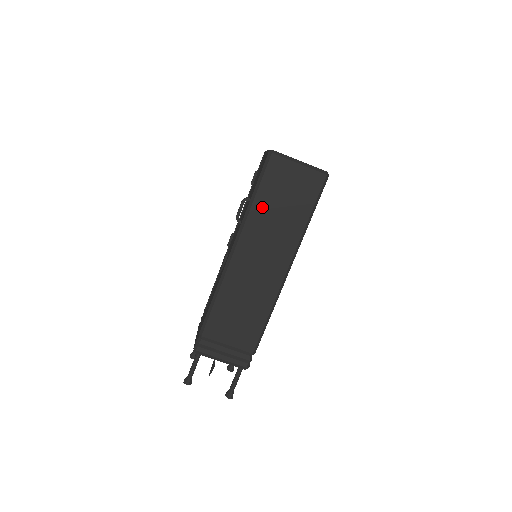
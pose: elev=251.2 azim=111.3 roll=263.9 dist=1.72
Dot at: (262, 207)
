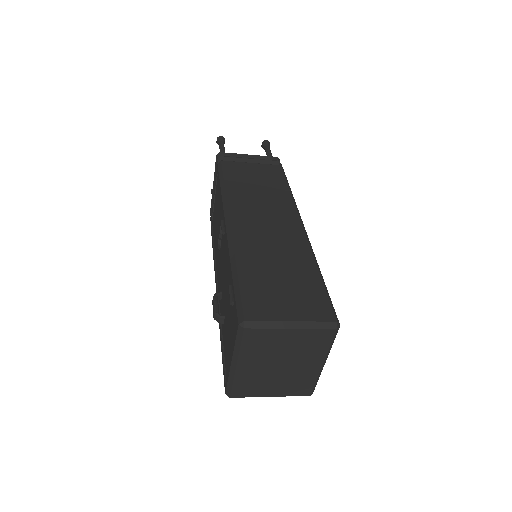
Dot at: occluded
